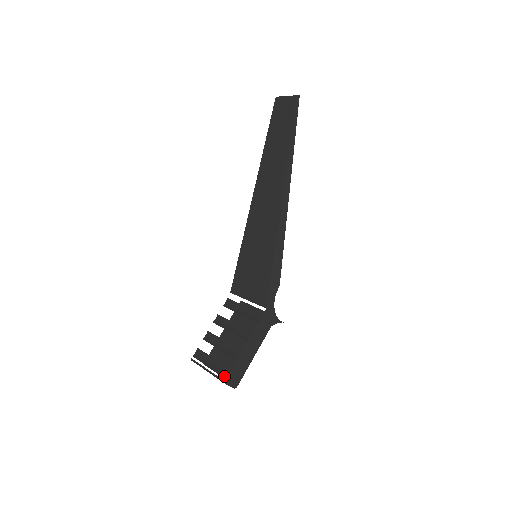
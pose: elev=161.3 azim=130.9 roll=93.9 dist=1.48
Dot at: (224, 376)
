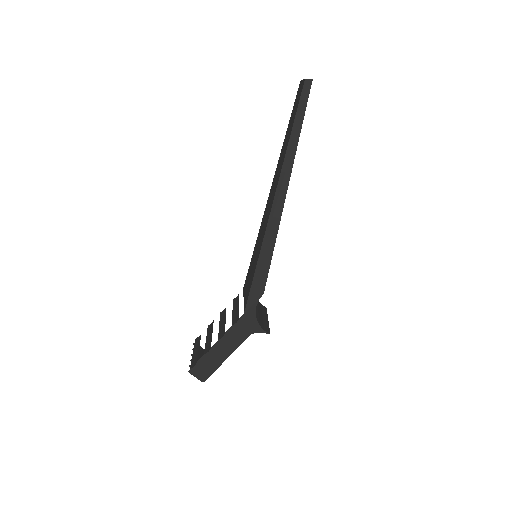
Dot at: (192, 365)
